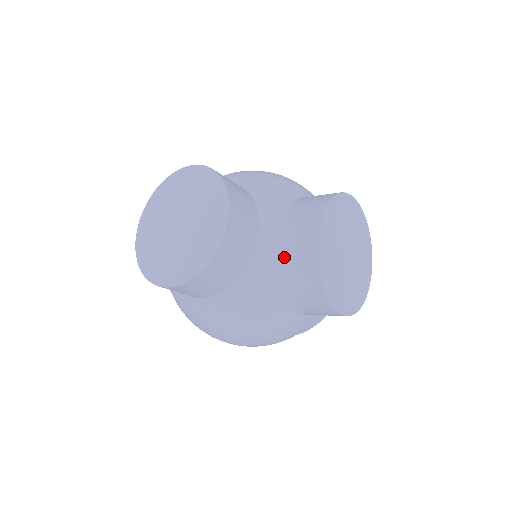
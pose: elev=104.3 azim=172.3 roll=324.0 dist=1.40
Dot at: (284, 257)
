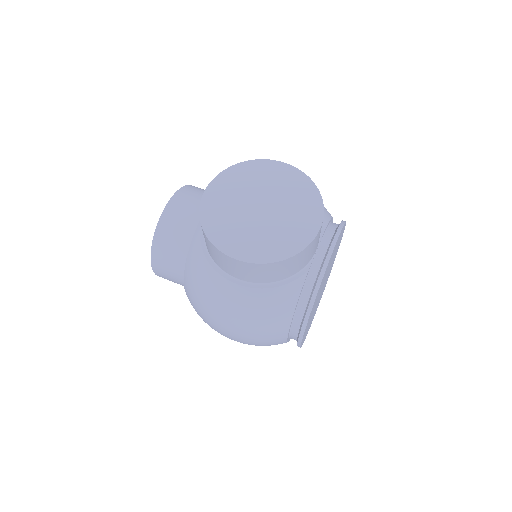
Dot at: occluded
